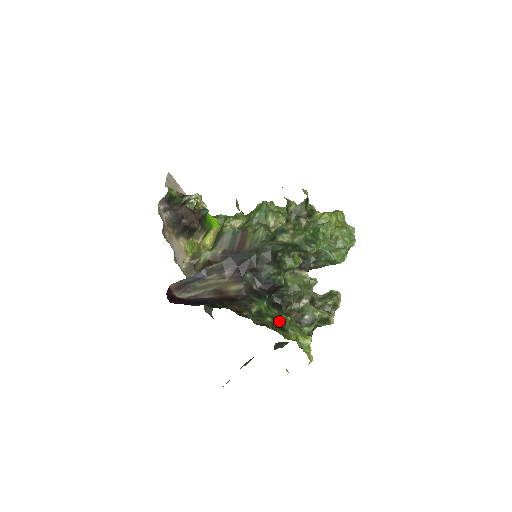
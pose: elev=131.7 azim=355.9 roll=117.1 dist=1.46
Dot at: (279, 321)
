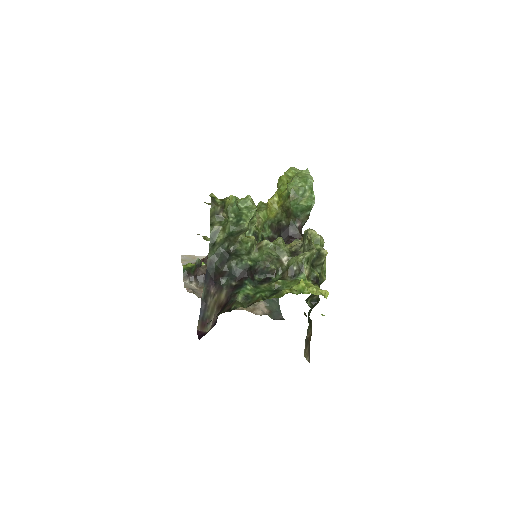
Dot at: (273, 289)
